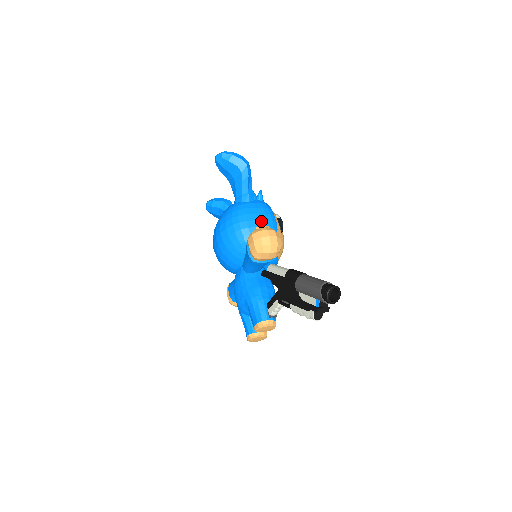
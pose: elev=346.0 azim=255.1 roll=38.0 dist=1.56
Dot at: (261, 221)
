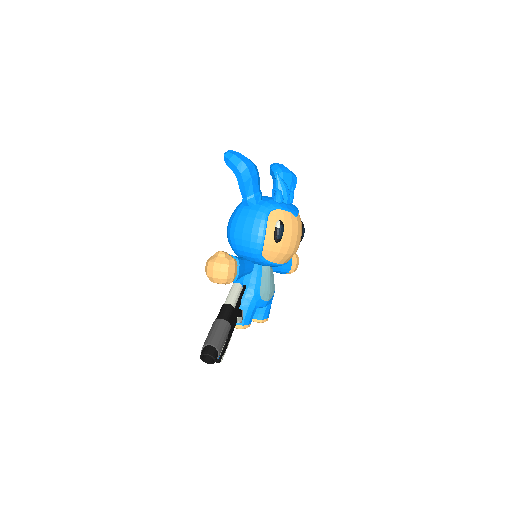
Dot at: (246, 234)
